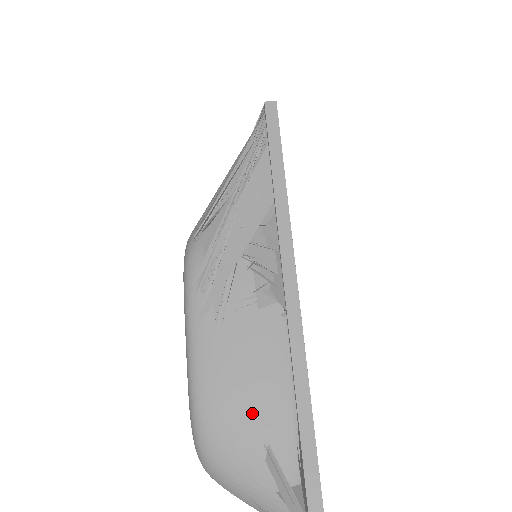
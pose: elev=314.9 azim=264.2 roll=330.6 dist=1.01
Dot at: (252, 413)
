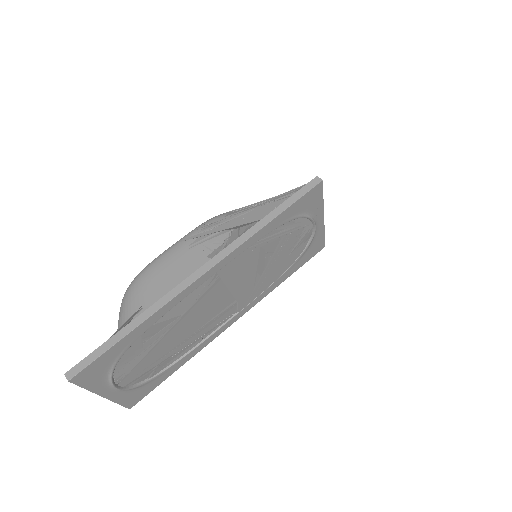
Dot at: (154, 290)
